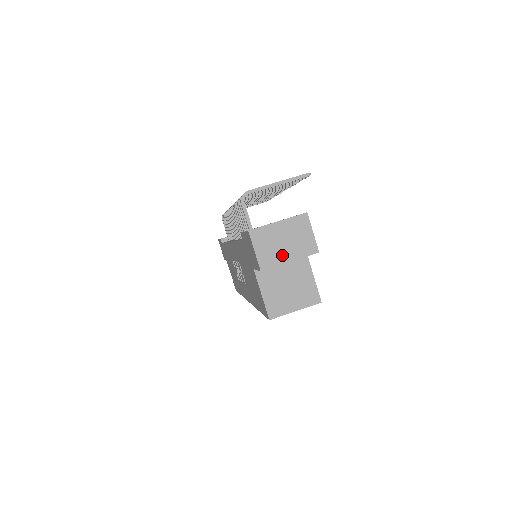
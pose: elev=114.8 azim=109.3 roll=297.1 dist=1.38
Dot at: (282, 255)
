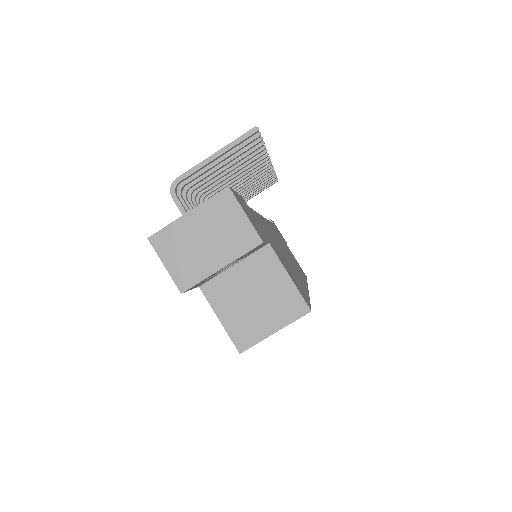
Dot at: (207, 261)
